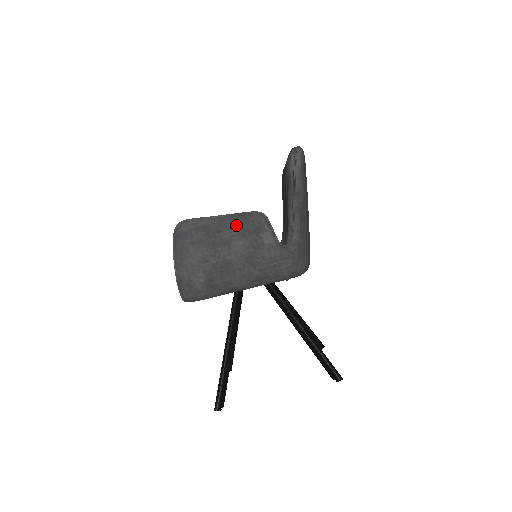
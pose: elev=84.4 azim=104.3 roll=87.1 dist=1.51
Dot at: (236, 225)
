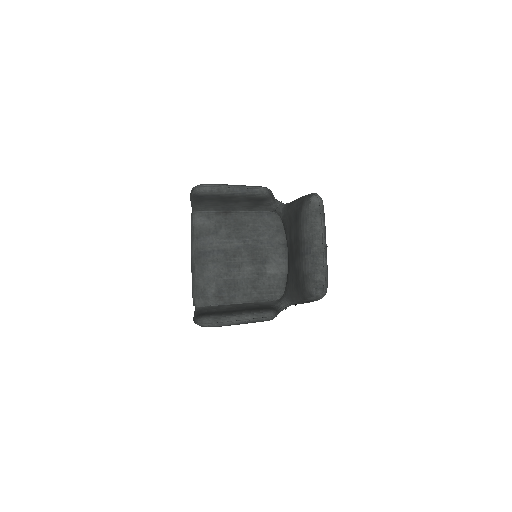
Dot at: occluded
